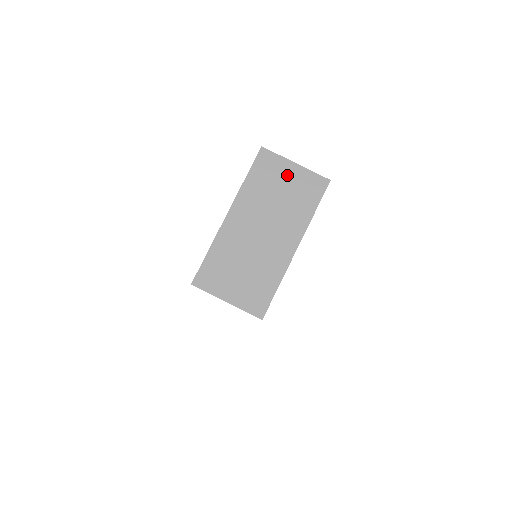
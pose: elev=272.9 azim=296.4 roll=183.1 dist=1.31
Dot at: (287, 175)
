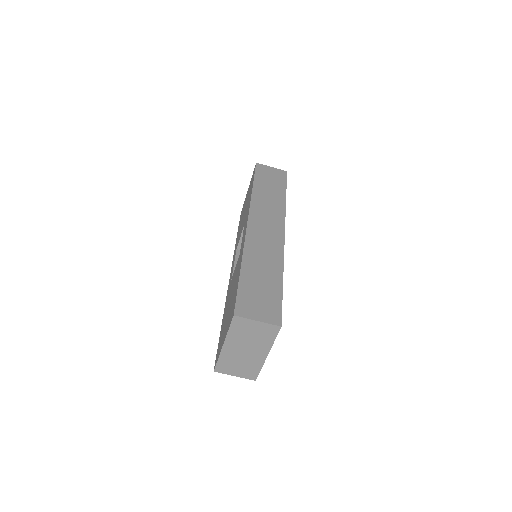
Dot at: (253, 327)
